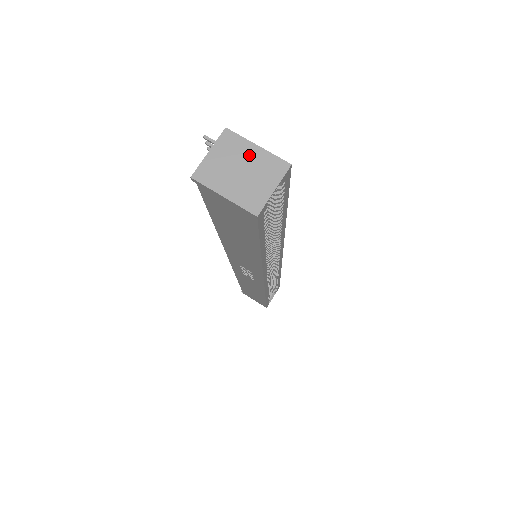
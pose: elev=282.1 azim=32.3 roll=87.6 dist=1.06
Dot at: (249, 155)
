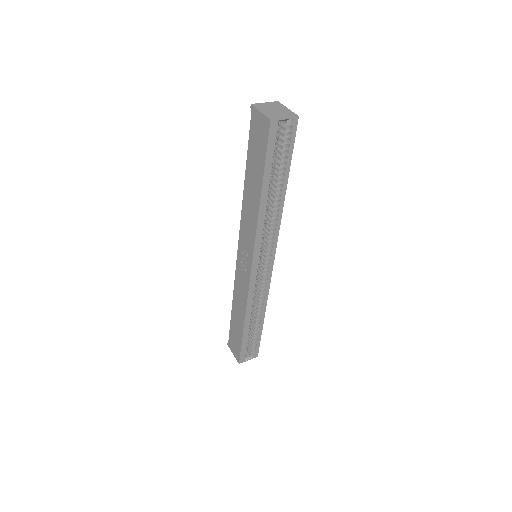
Dot at: (282, 109)
